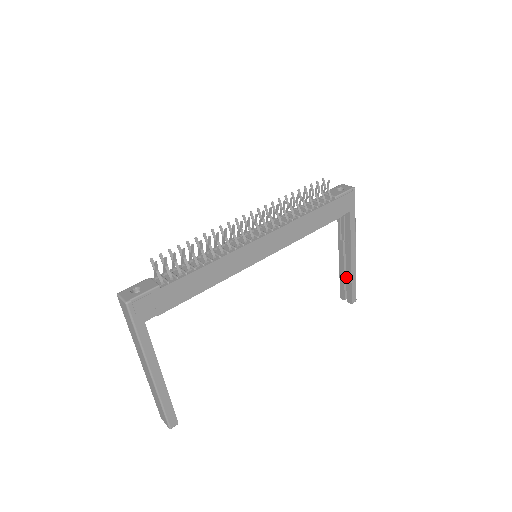
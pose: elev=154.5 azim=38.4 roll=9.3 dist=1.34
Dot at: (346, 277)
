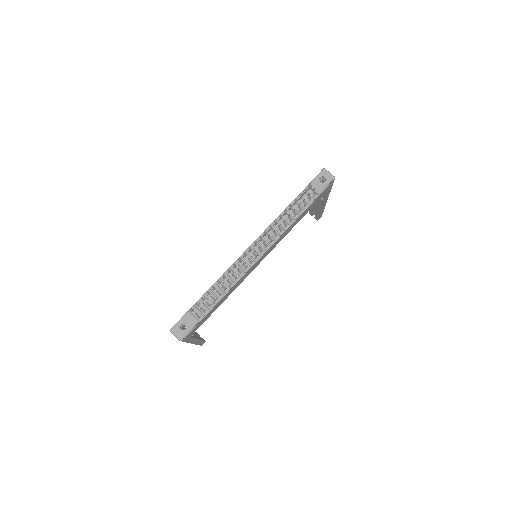
Dot at: (316, 207)
